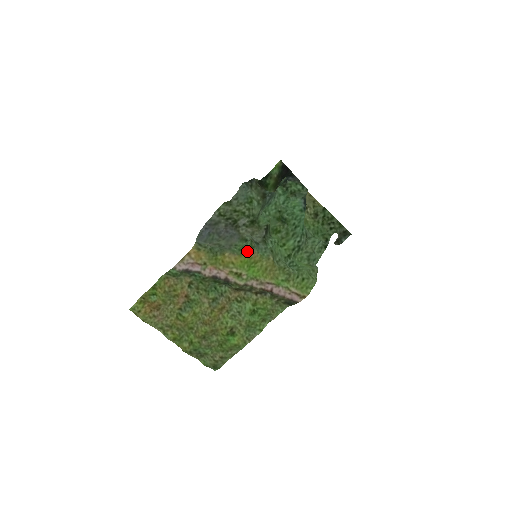
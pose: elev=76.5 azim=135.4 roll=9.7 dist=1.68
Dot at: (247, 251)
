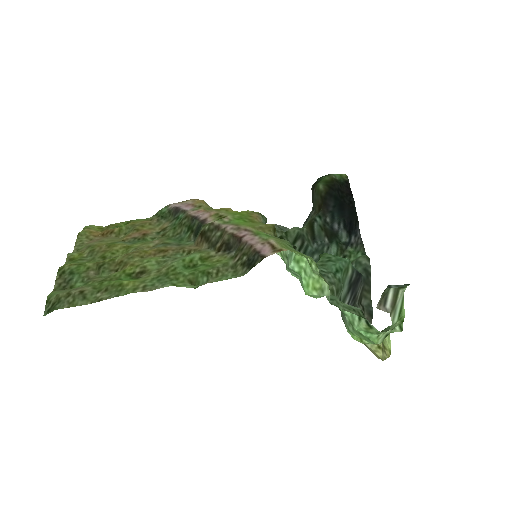
Dot at: (253, 211)
